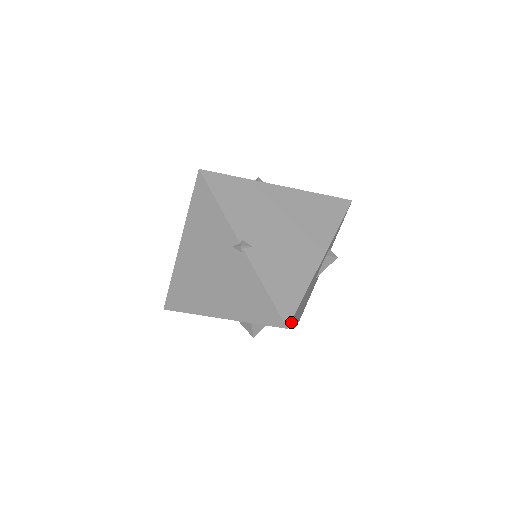
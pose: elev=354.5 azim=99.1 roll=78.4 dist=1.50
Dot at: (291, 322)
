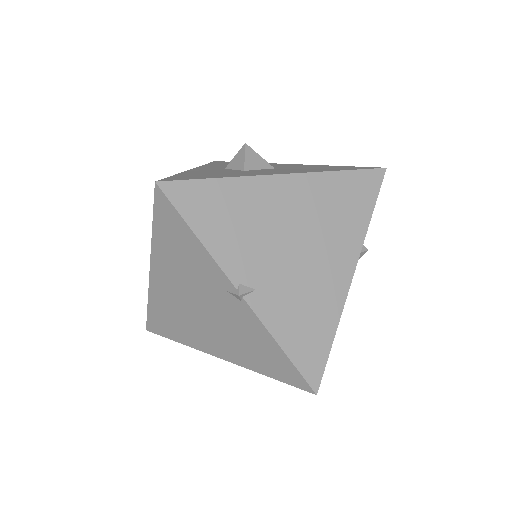
Dot at: occluded
